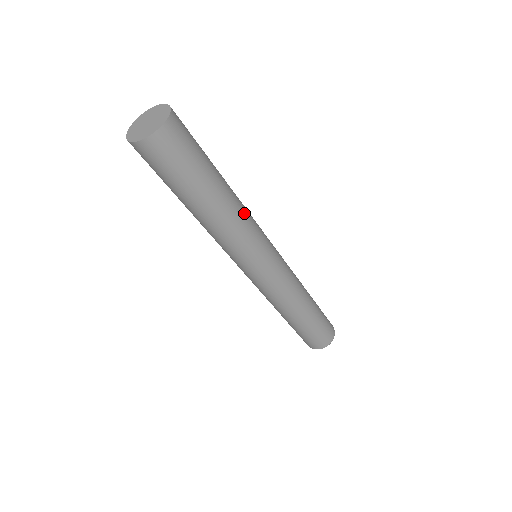
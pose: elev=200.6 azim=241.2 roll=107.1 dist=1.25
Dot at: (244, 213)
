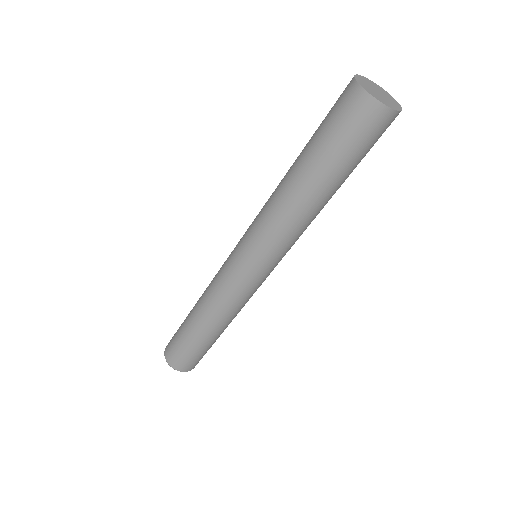
Dot at: occluded
